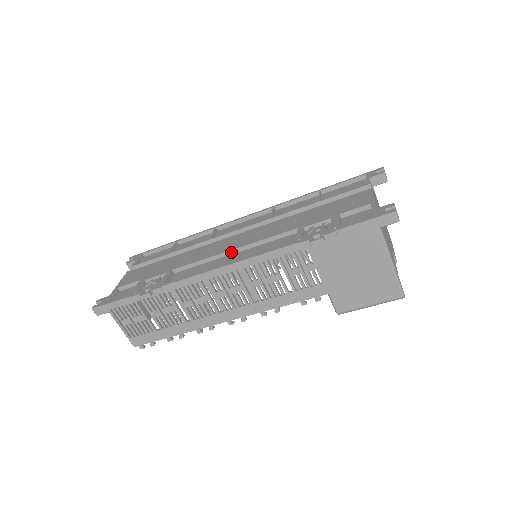
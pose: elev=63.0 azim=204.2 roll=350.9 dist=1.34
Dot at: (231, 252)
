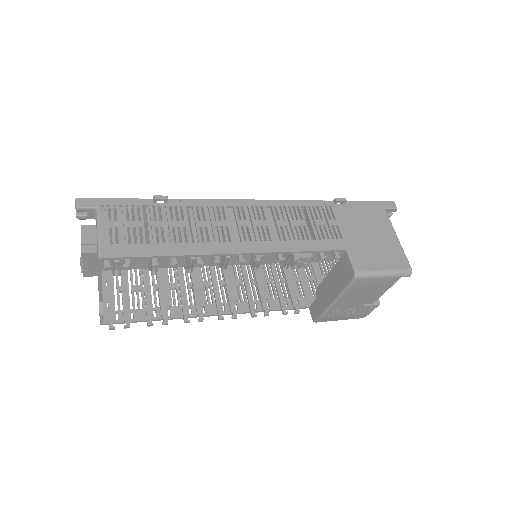
Dot at: occluded
